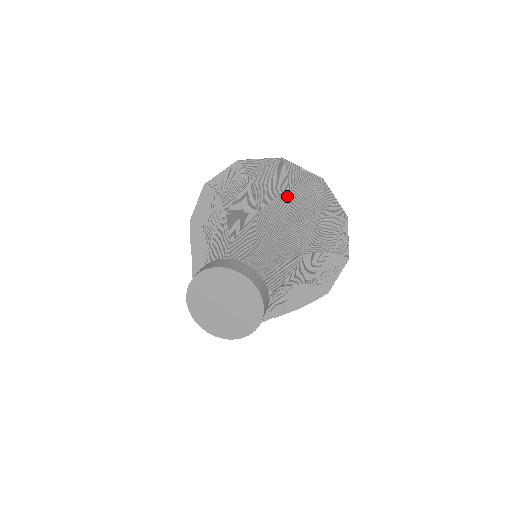
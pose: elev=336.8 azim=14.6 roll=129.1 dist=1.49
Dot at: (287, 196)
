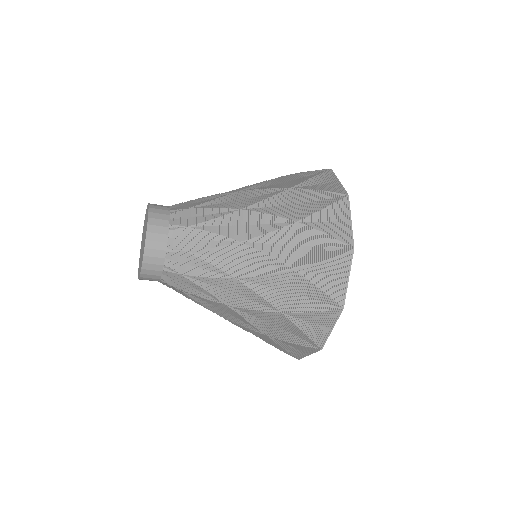
Dot at: (270, 180)
